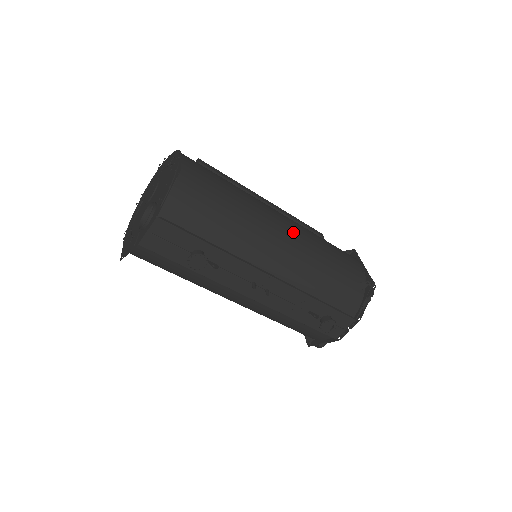
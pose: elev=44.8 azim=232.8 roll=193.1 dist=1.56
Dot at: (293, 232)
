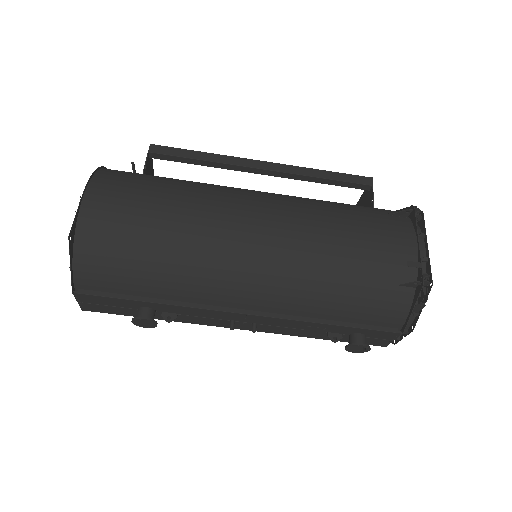
Dot at: (272, 243)
